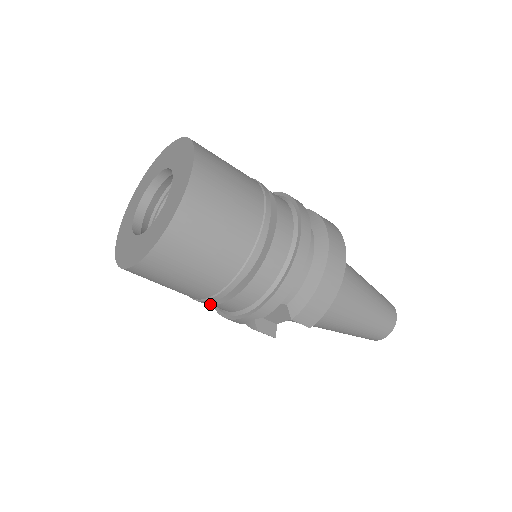
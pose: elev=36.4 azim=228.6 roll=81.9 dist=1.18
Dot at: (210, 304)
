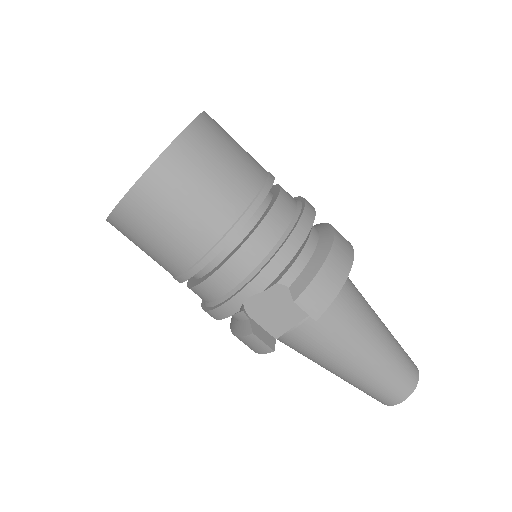
Dot at: (201, 285)
